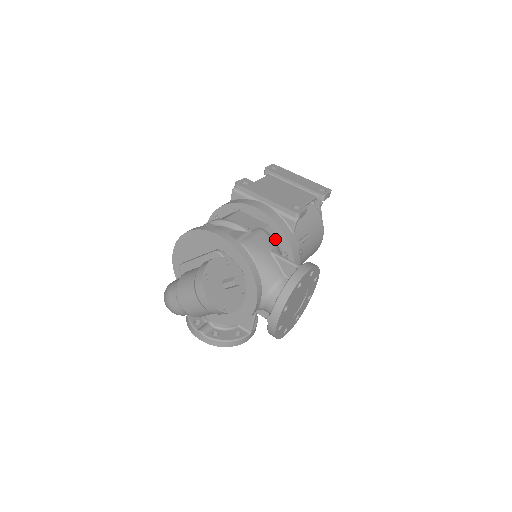
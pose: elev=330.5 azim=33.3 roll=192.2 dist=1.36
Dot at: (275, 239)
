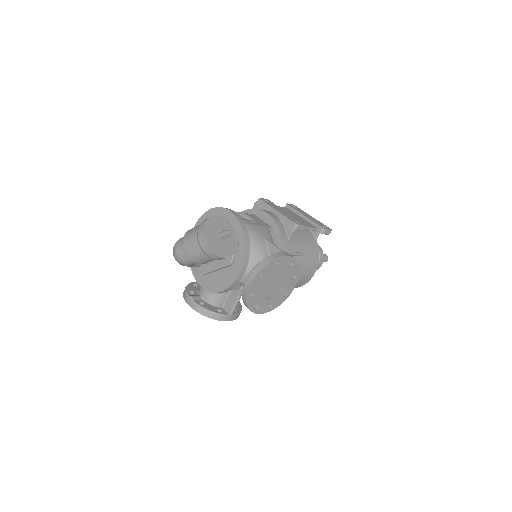
Dot at: (273, 239)
